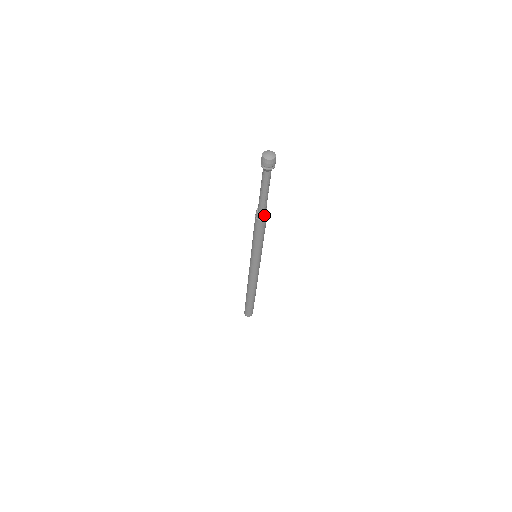
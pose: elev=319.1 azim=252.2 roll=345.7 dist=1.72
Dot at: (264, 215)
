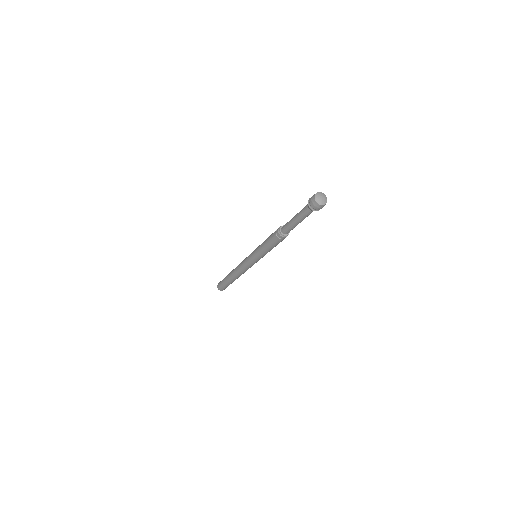
Dot at: (286, 236)
